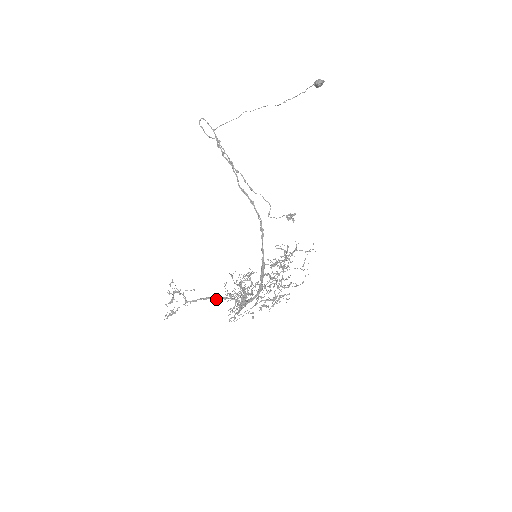
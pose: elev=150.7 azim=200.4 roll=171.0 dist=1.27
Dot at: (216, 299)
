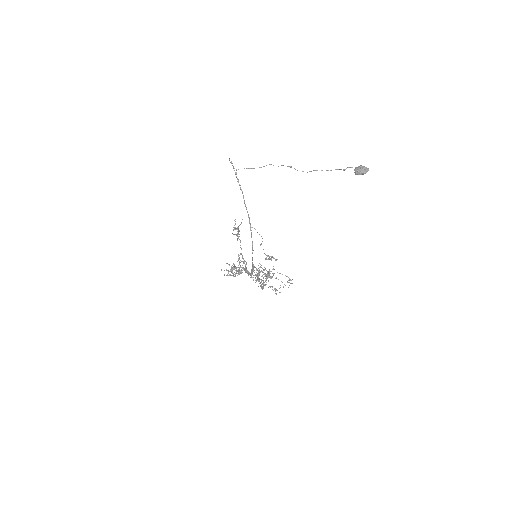
Dot at: (241, 253)
